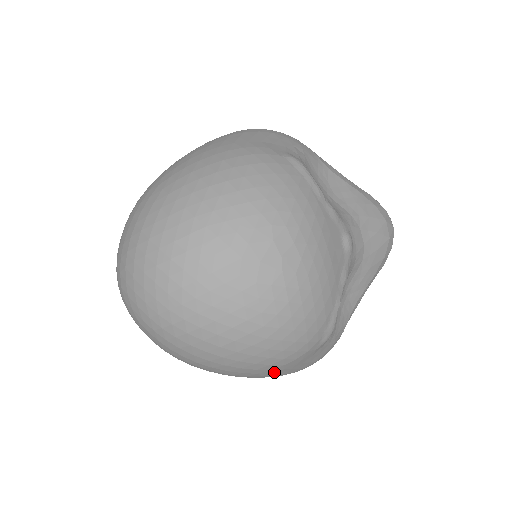
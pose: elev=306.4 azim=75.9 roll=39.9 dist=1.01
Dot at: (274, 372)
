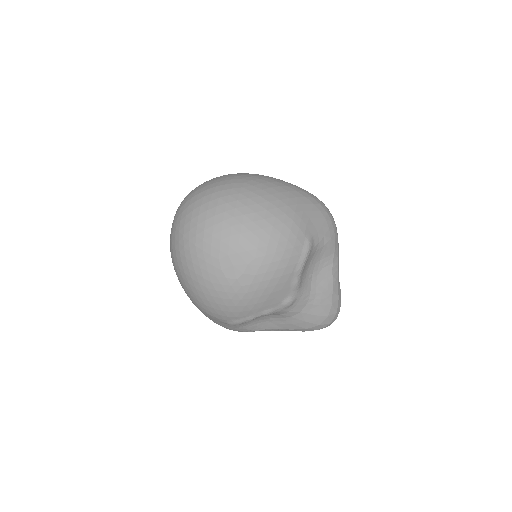
Dot at: (198, 308)
